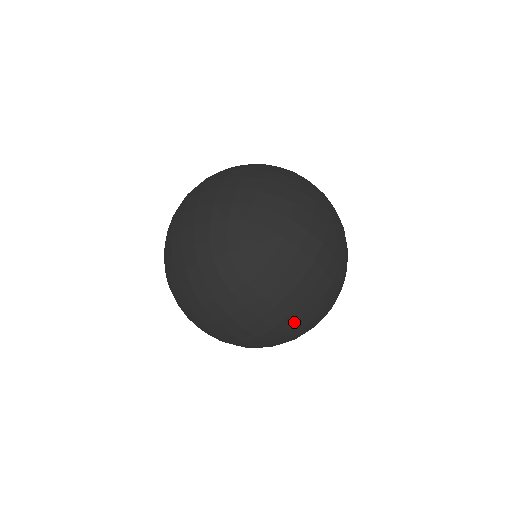
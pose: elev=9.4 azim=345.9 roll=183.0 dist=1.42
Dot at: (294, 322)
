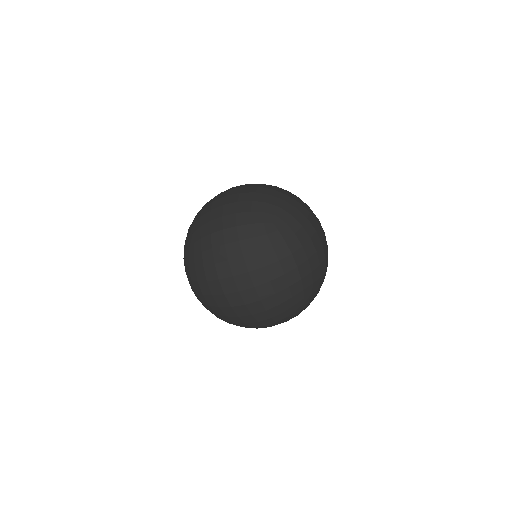
Dot at: (204, 306)
